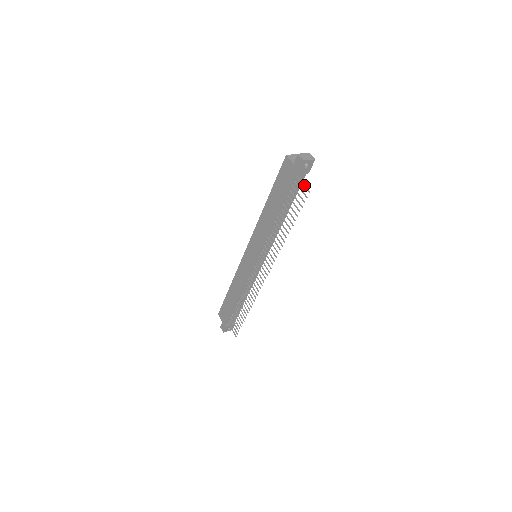
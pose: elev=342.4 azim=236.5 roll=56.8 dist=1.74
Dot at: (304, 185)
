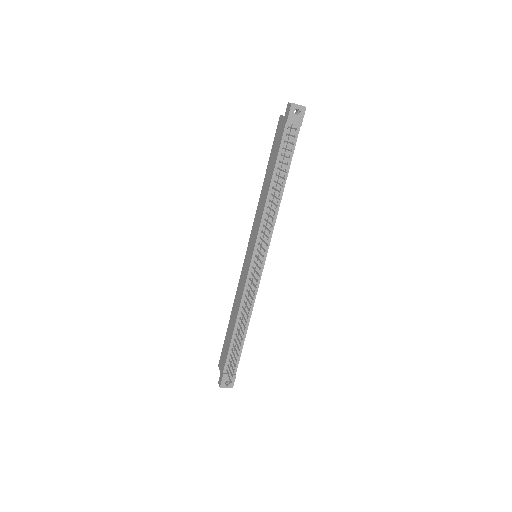
Dot at: (293, 128)
